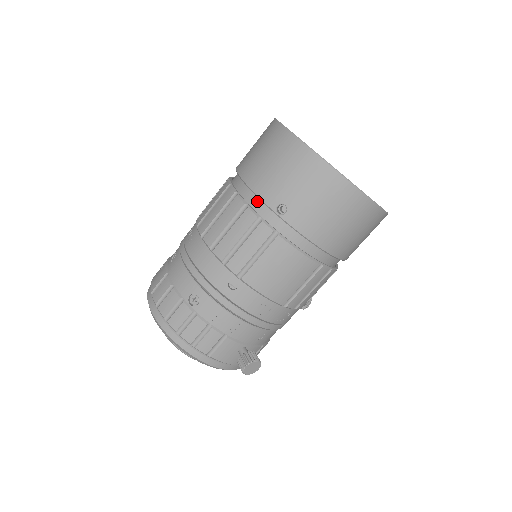
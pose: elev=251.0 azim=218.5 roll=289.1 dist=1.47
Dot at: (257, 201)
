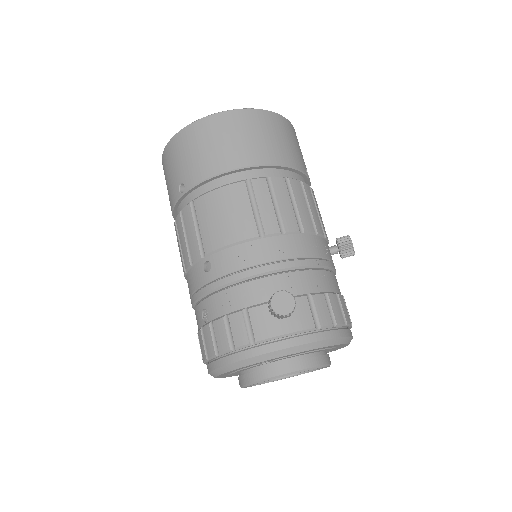
Dot at: (178, 210)
